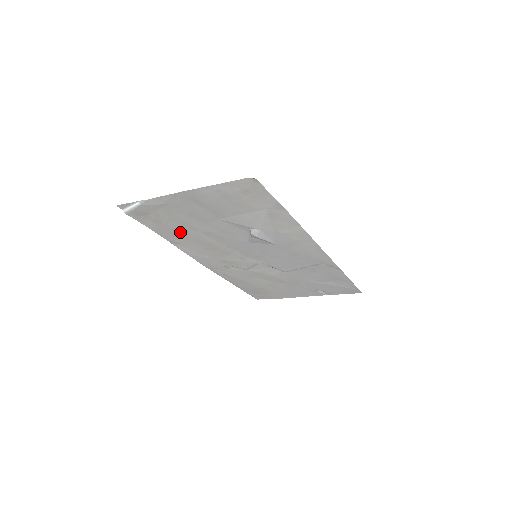
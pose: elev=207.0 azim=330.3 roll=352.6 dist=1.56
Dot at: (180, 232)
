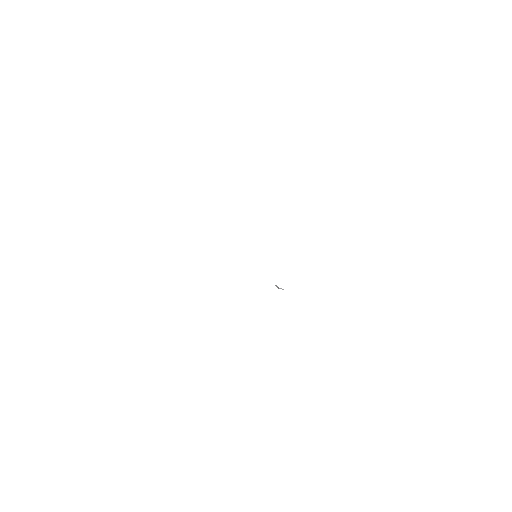
Dot at: occluded
